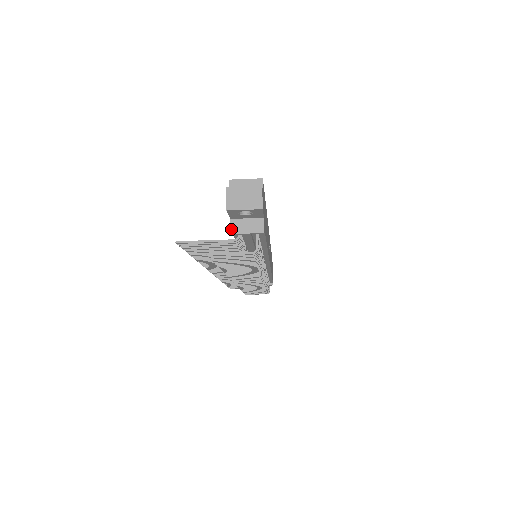
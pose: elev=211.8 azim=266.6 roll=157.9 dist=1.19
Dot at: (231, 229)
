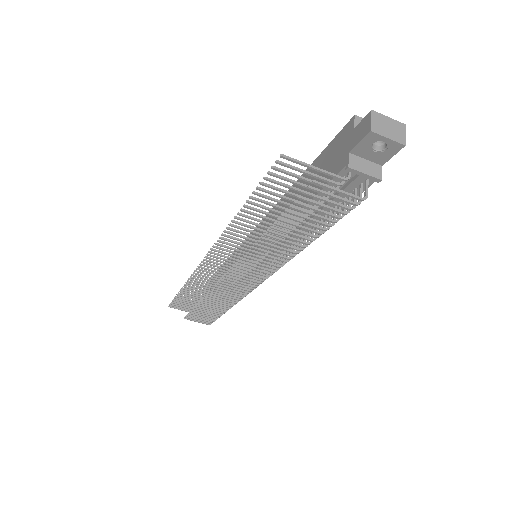
Dot at: (349, 163)
